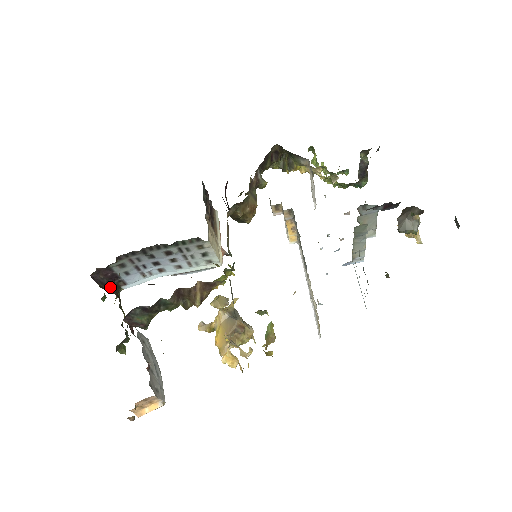
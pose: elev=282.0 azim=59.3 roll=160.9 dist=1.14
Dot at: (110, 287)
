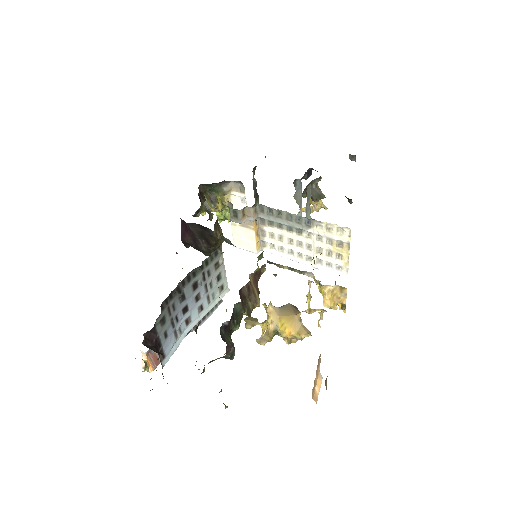
Dot at: (162, 354)
